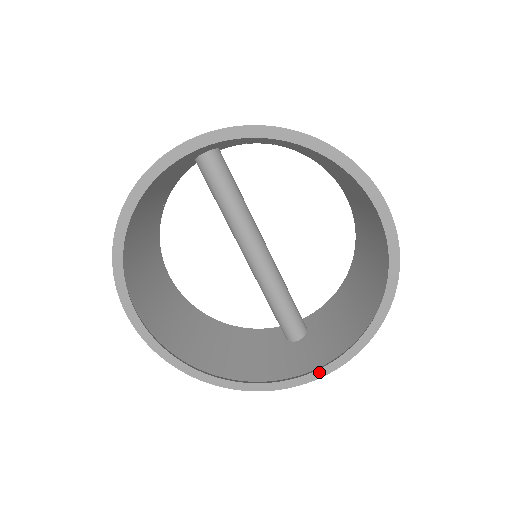
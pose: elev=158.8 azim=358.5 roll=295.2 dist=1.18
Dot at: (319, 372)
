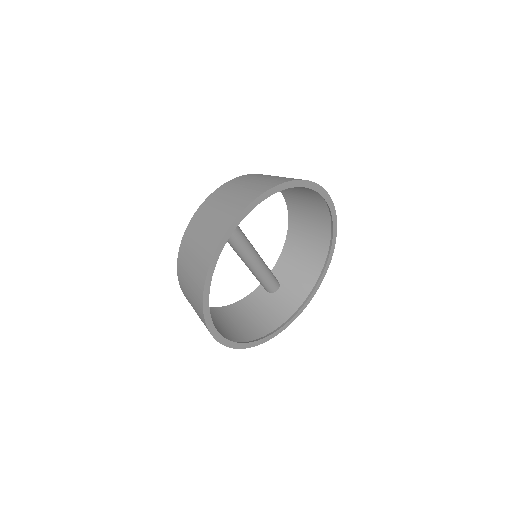
Dot at: (308, 301)
